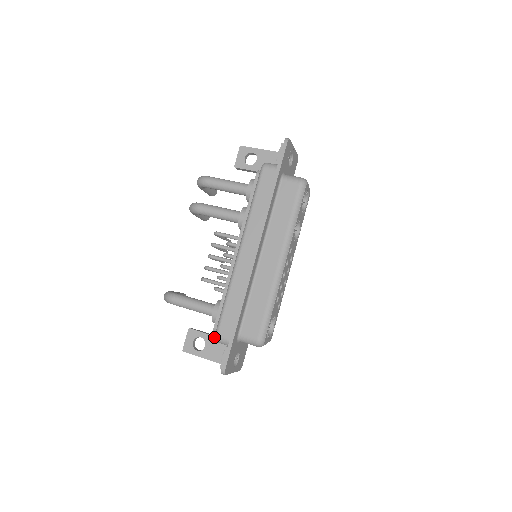
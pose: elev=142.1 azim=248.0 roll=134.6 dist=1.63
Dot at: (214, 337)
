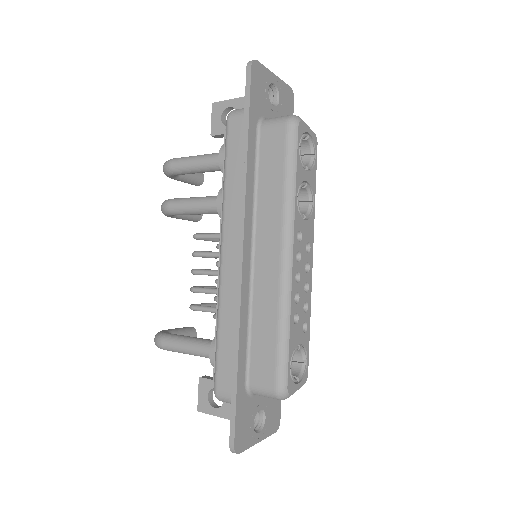
Dot at: occluded
